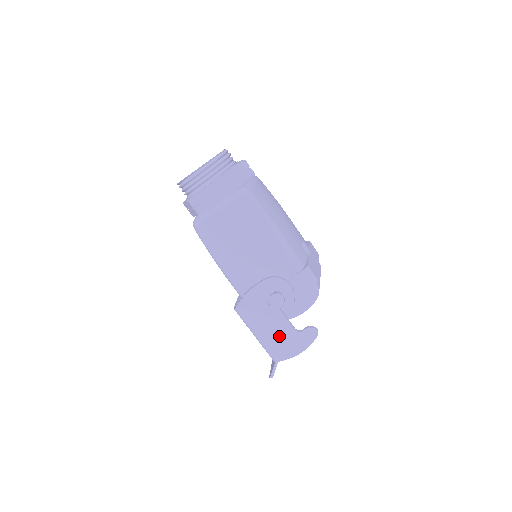
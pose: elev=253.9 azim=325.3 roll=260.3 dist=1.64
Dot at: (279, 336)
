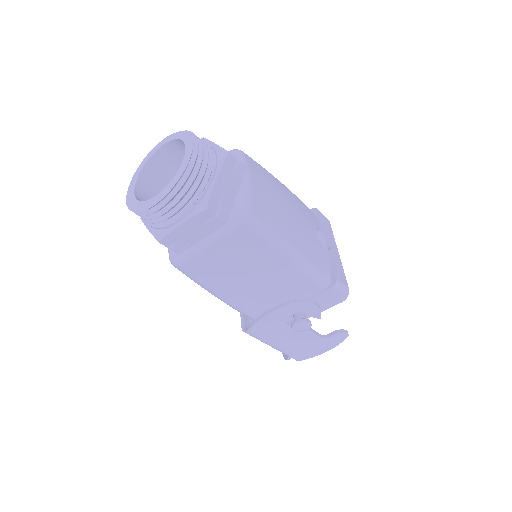
Dot at: (301, 344)
